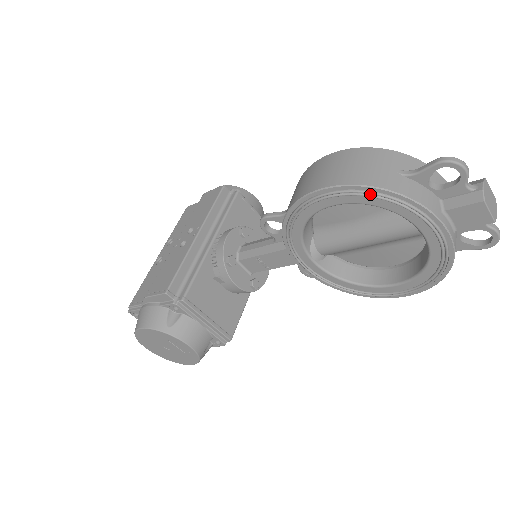
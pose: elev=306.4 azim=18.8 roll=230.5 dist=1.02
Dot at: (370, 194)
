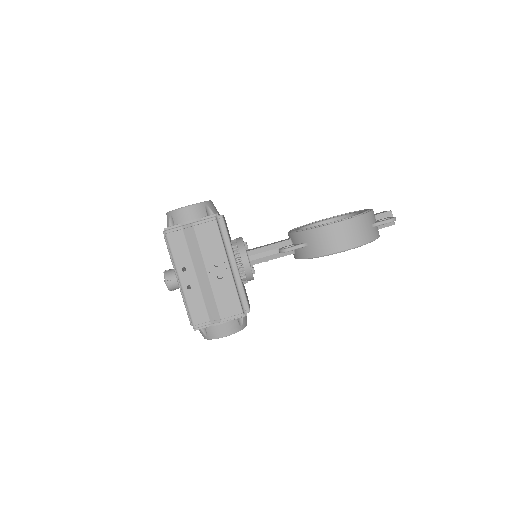
Dot at: occluded
